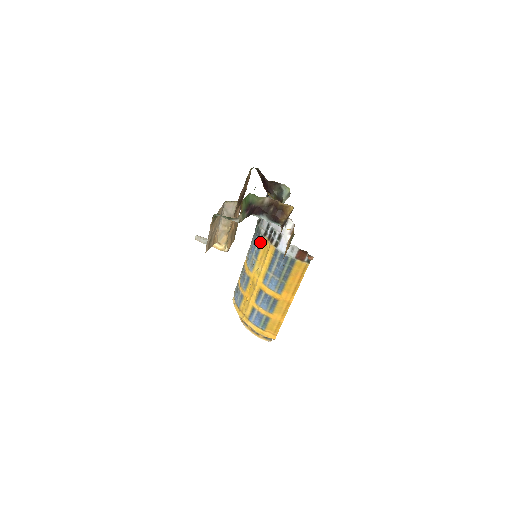
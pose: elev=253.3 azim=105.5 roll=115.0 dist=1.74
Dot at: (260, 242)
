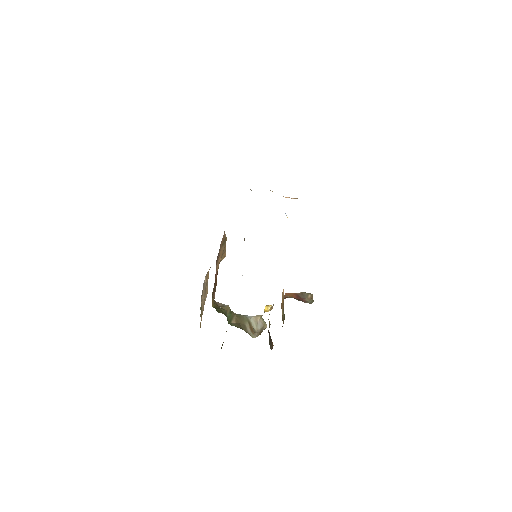
Dot at: occluded
